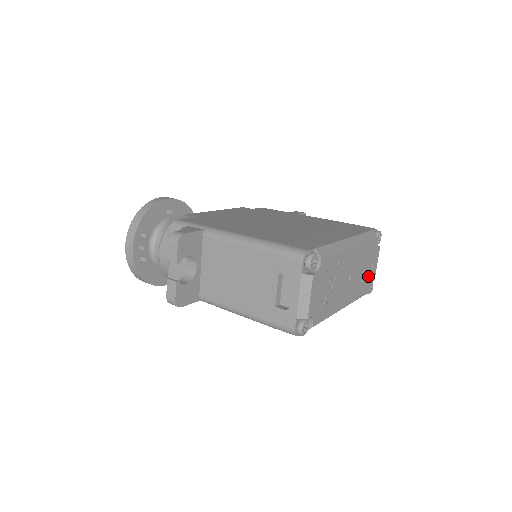
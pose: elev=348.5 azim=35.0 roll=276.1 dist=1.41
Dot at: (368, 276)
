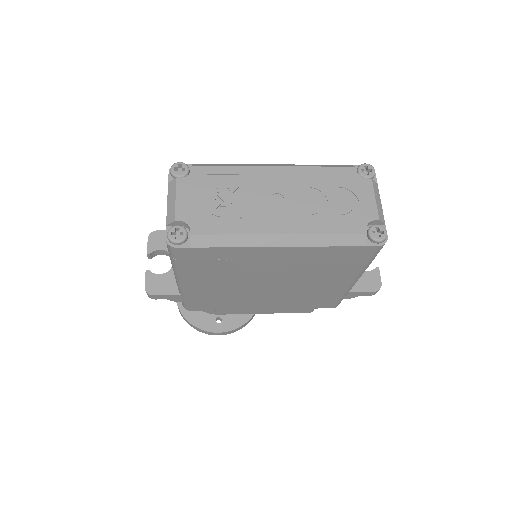
Dot at: (349, 210)
